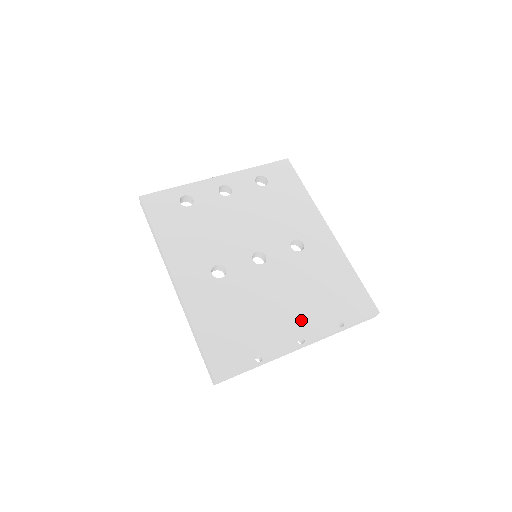
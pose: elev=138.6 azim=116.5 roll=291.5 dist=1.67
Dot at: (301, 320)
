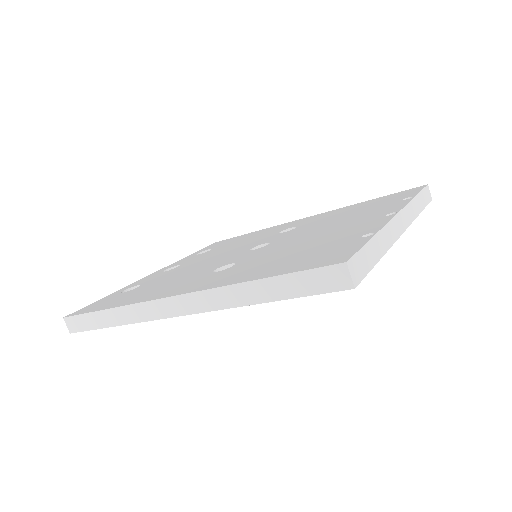
Dot at: (366, 217)
